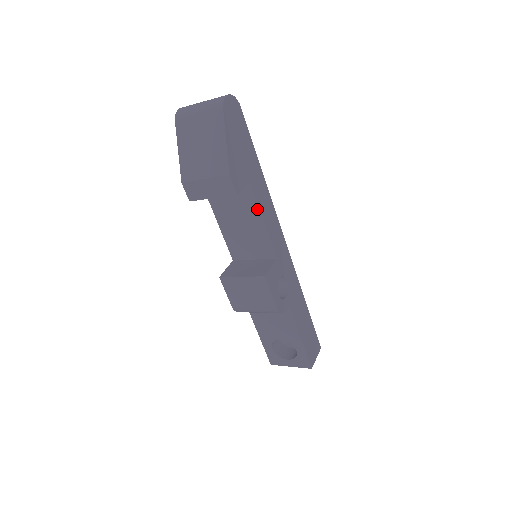
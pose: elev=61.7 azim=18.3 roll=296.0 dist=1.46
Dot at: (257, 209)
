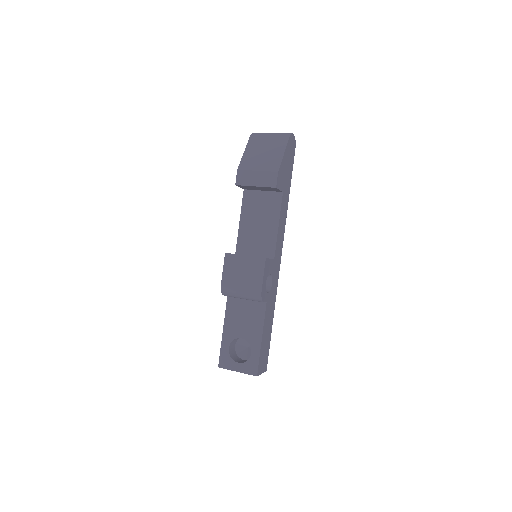
Dot at: (278, 214)
